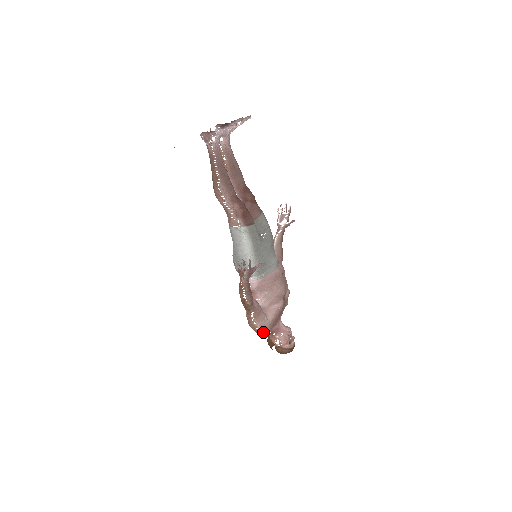
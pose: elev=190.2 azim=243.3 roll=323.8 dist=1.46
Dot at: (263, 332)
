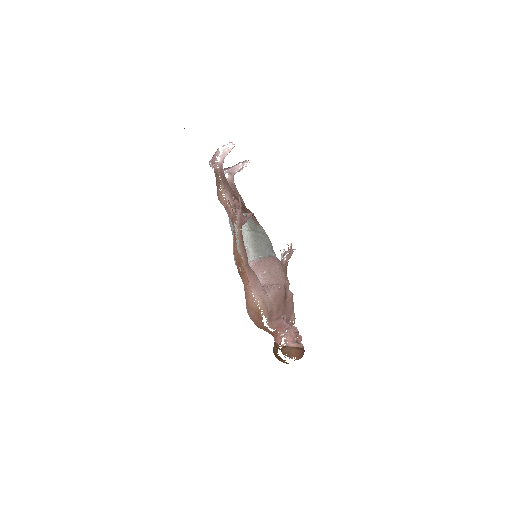
Dot at: (262, 306)
